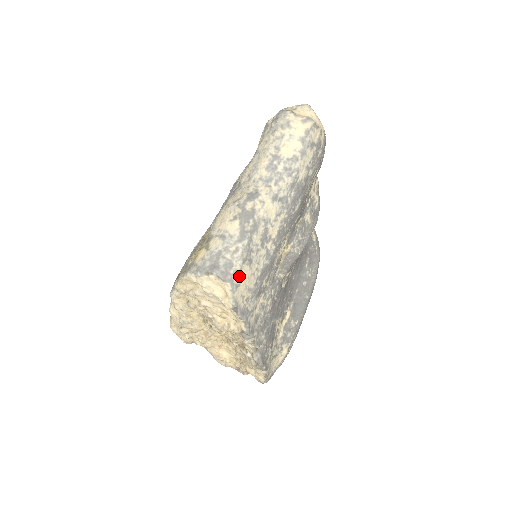
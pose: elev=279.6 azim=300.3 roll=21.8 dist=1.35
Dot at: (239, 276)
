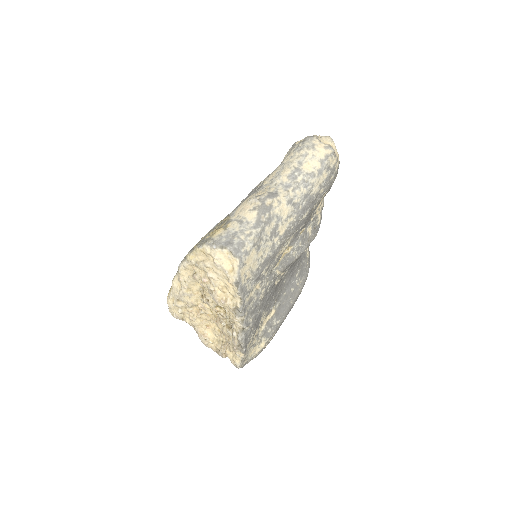
Dot at: (247, 256)
